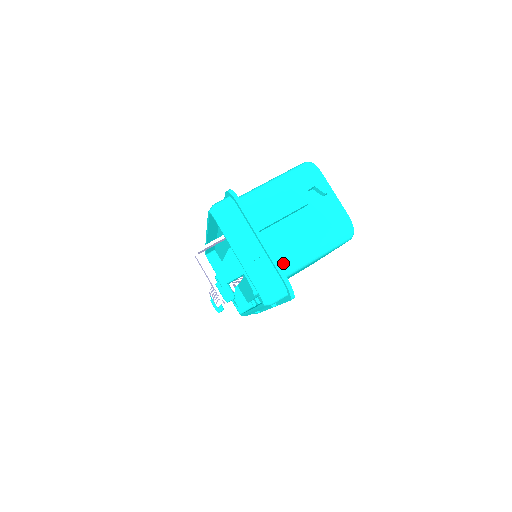
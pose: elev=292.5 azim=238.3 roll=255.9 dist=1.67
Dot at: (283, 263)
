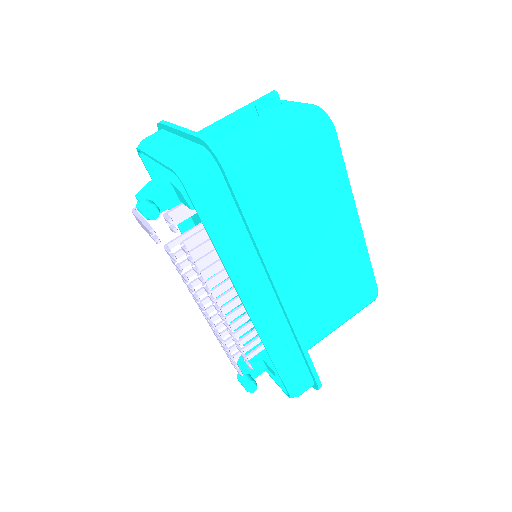
Dot at: occluded
